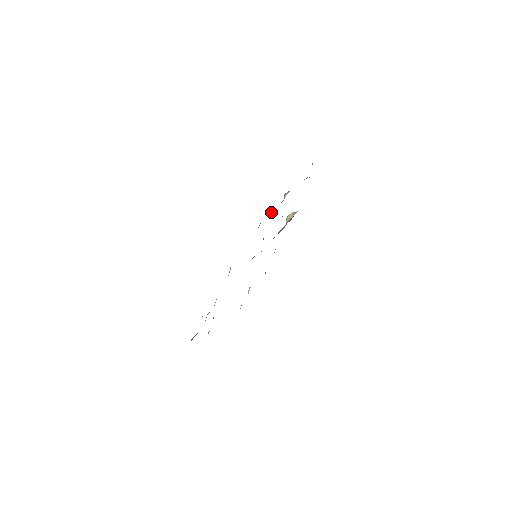
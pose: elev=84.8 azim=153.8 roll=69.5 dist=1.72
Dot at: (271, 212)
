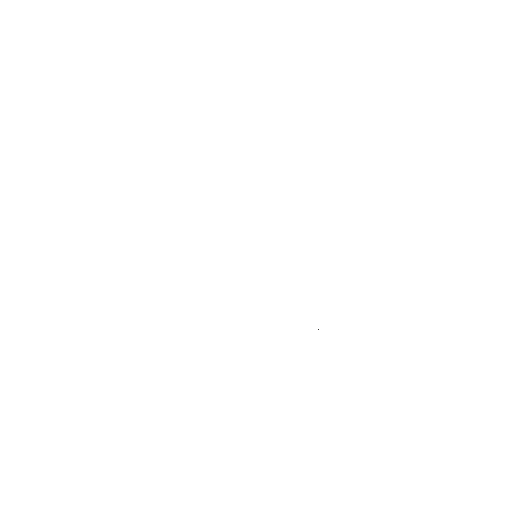
Dot at: occluded
